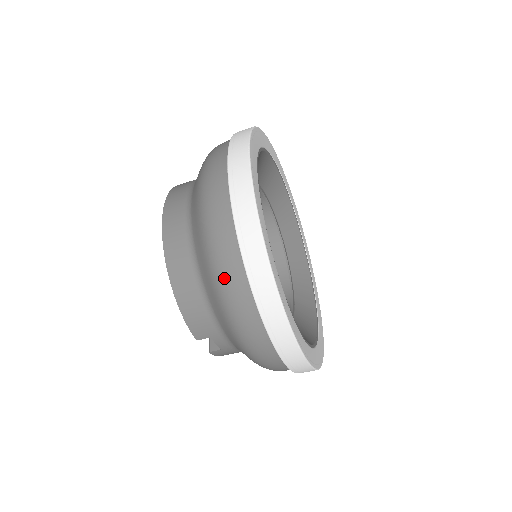
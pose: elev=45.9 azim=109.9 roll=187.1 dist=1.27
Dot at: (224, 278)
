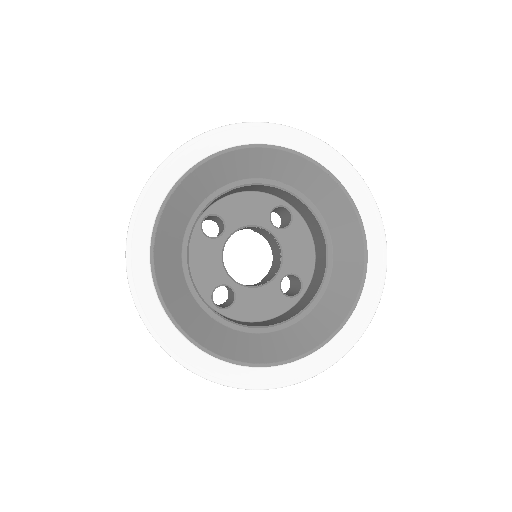
Dot at: occluded
